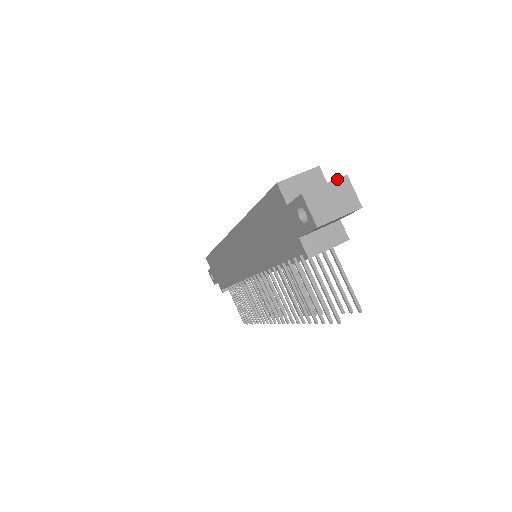
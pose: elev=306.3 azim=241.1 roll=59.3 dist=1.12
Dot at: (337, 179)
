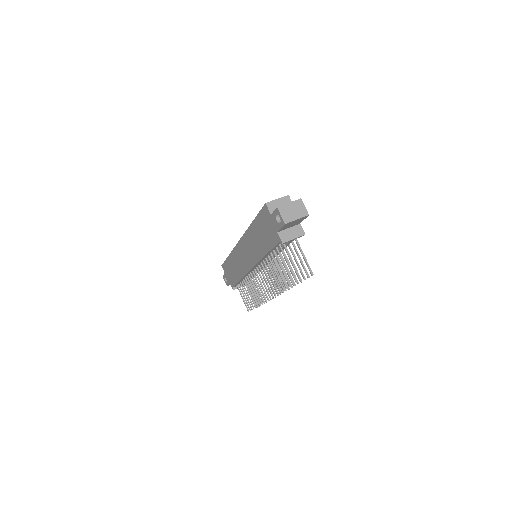
Dot at: (296, 200)
